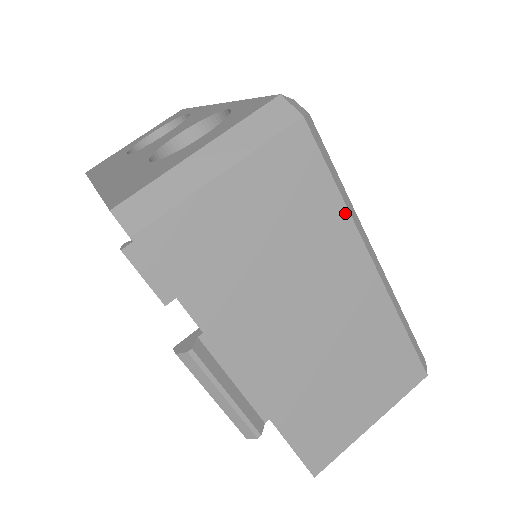
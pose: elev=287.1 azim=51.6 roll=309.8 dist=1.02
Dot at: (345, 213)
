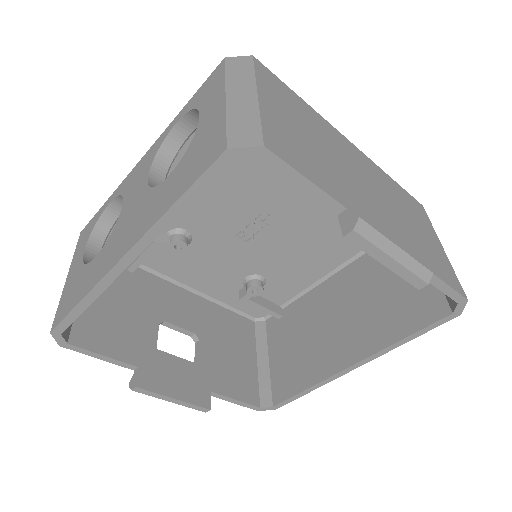
Dot at: (314, 111)
